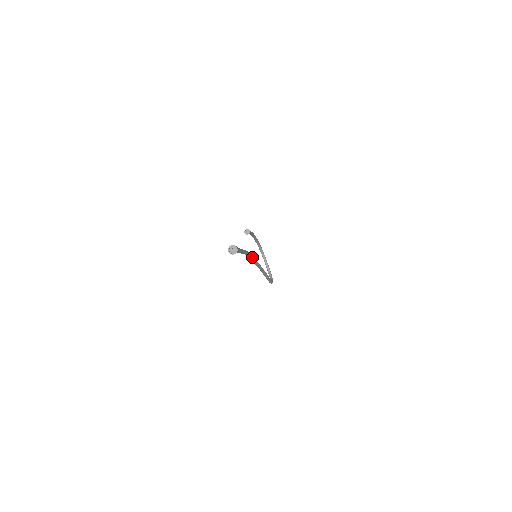
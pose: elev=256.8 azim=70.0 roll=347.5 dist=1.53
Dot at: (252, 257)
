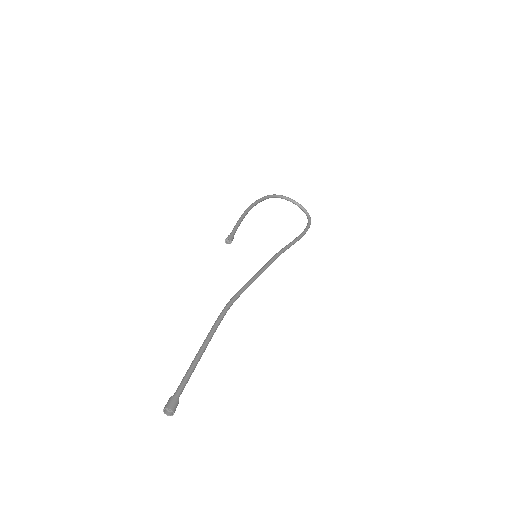
Dot at: (238, 297)
